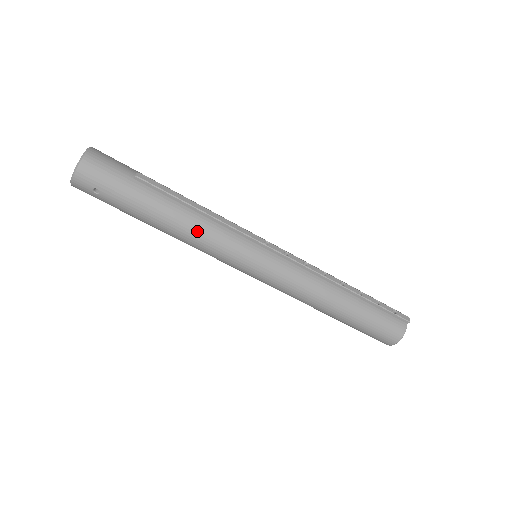
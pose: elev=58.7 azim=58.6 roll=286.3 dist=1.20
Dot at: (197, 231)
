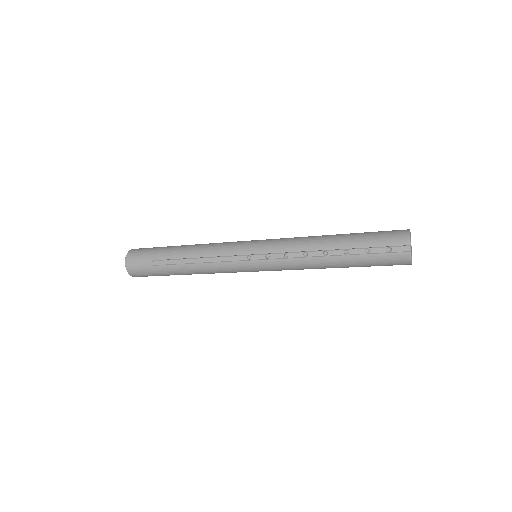
Dot at: (206, 272)
